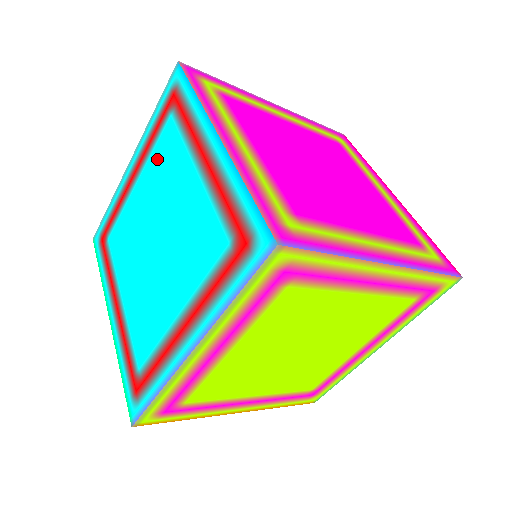
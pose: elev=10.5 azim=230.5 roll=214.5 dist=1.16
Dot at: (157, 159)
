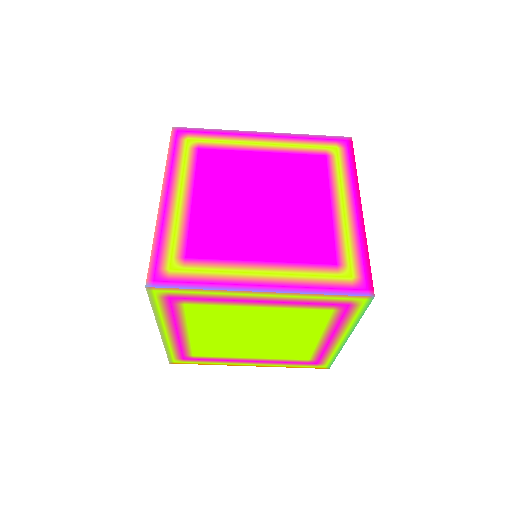
Dot at: occluded
